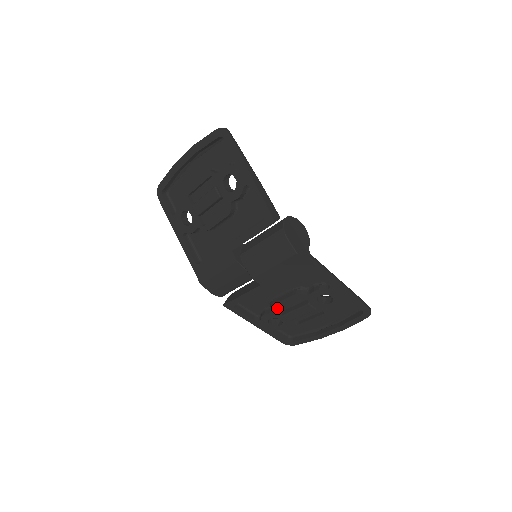
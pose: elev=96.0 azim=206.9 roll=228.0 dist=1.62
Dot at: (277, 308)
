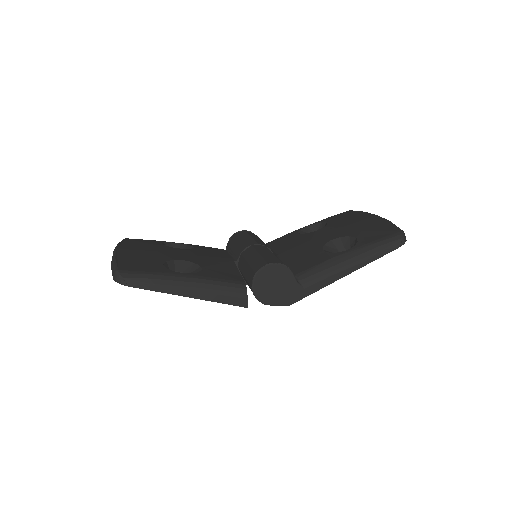
Dot at: occluded
